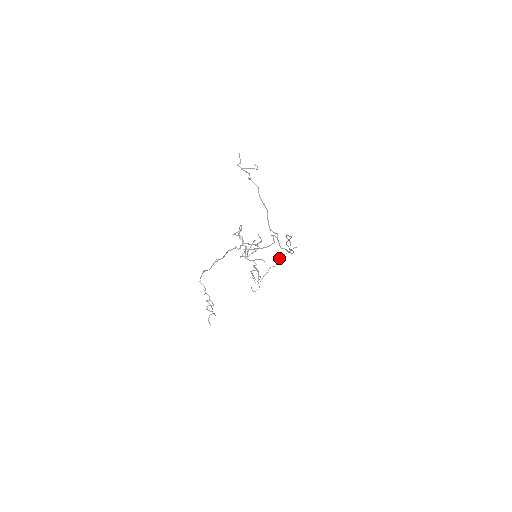
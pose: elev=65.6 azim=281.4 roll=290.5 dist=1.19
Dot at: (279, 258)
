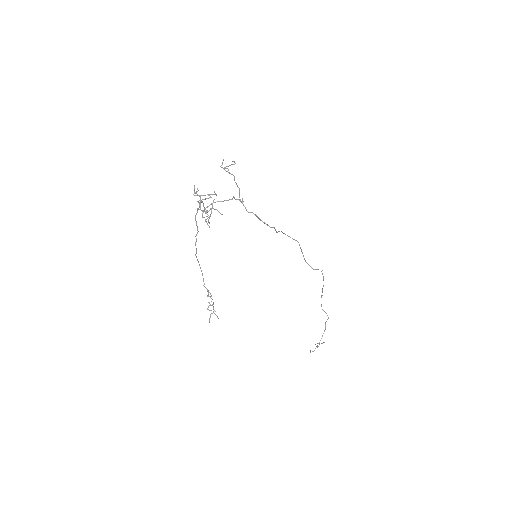
Dot at: occluded
